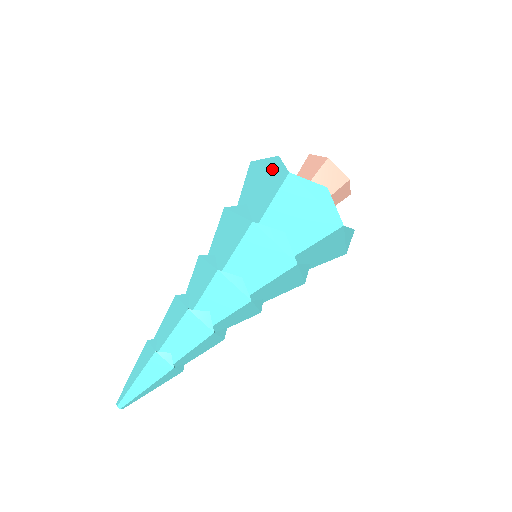
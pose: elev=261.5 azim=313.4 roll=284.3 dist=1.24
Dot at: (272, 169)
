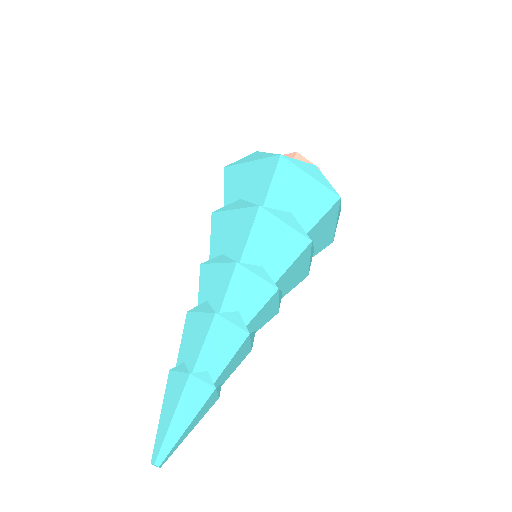
Dot at: (257, 161)
